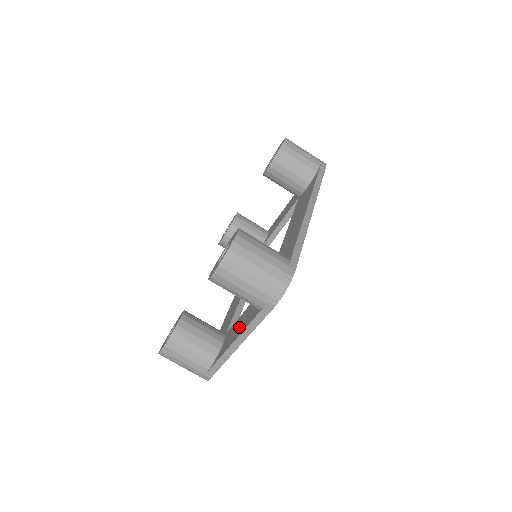
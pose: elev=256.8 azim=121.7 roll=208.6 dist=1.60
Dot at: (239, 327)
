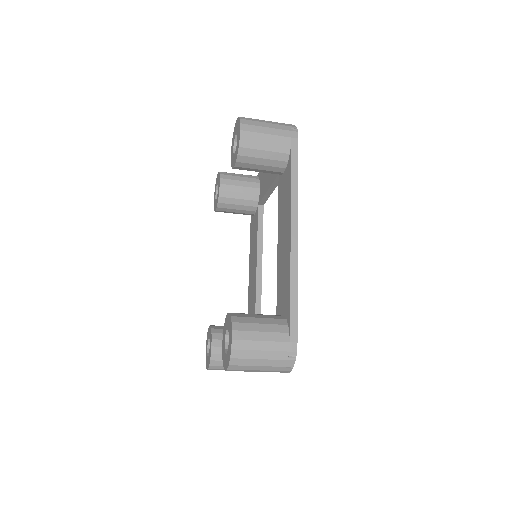
Dot at: occluded
